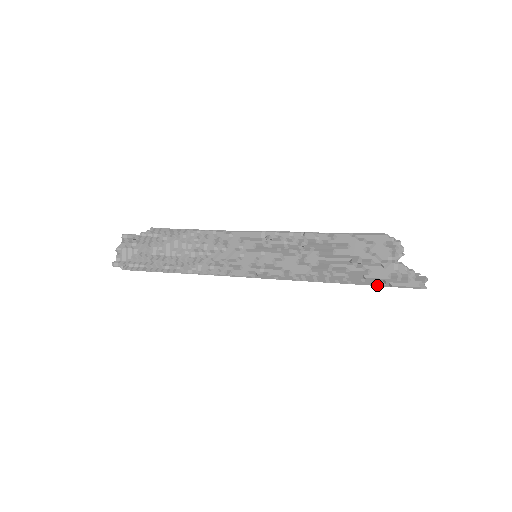
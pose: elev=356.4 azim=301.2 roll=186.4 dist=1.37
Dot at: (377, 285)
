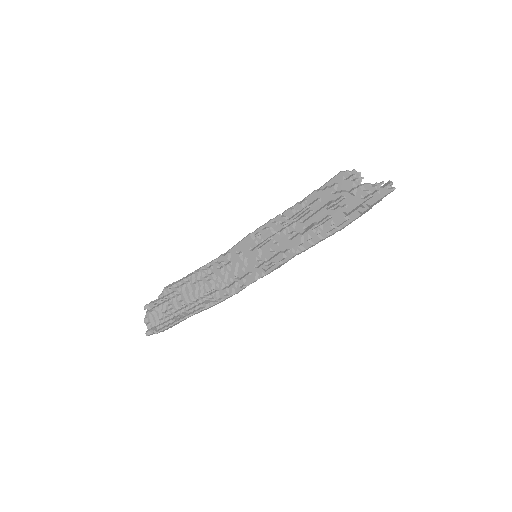
Dot at: (360, 215)
